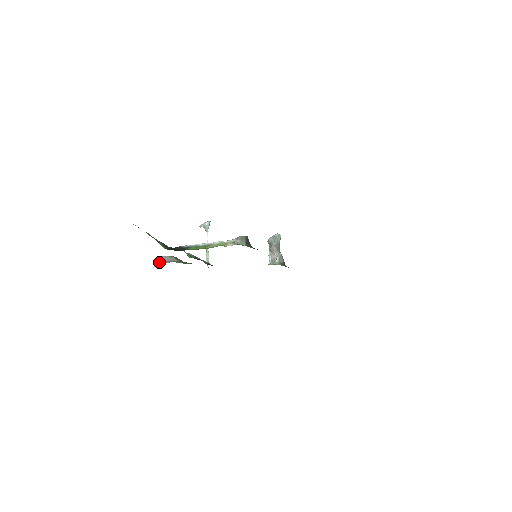
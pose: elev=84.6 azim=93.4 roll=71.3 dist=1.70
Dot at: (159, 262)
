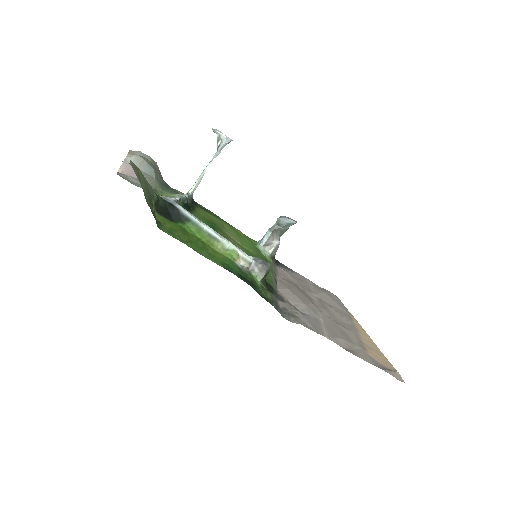
Dot at: occluded
